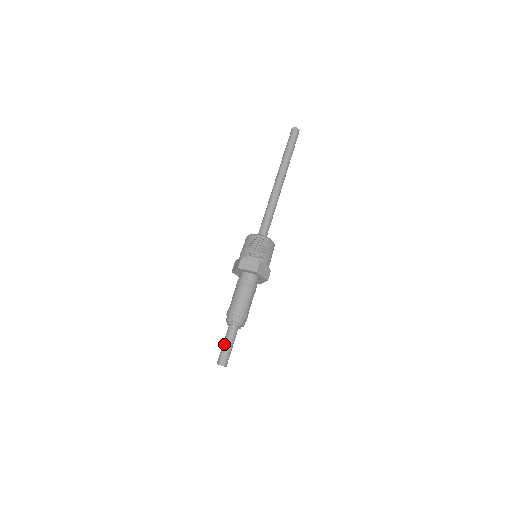
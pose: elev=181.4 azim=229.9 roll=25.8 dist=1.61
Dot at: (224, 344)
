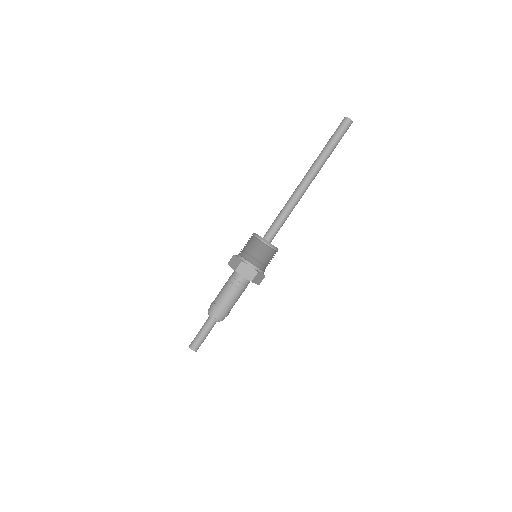
Dot at: (199, 331)
